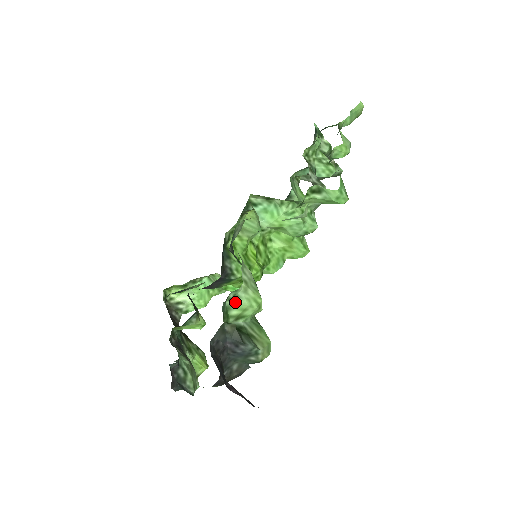
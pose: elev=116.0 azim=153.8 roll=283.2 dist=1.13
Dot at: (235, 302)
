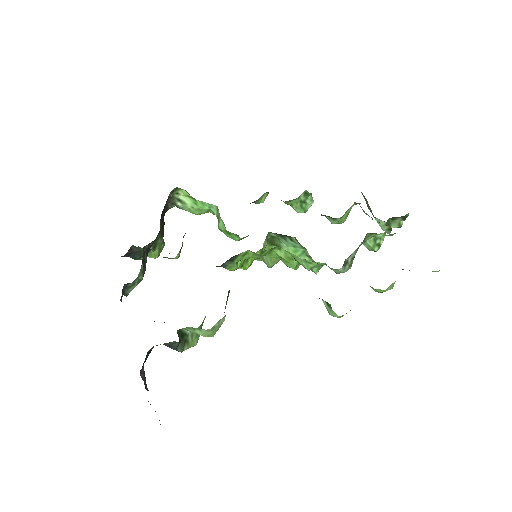
Dot at: (195, 330)
